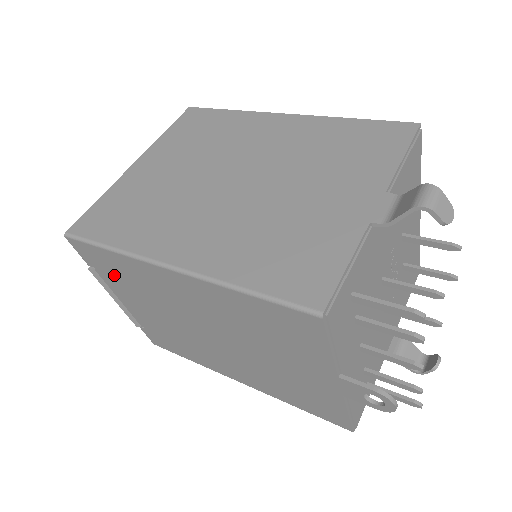
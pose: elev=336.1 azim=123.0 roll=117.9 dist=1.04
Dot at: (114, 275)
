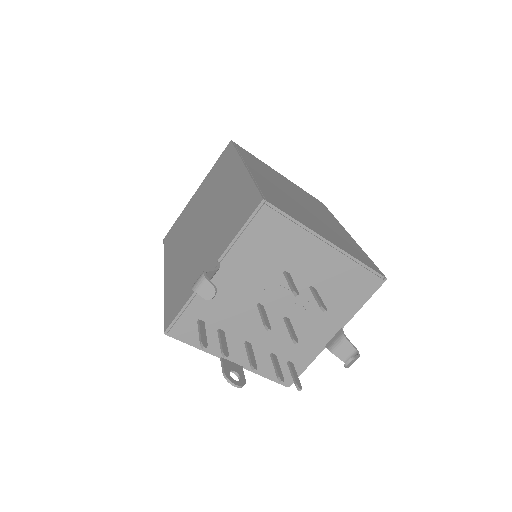
Dot at: occluded
